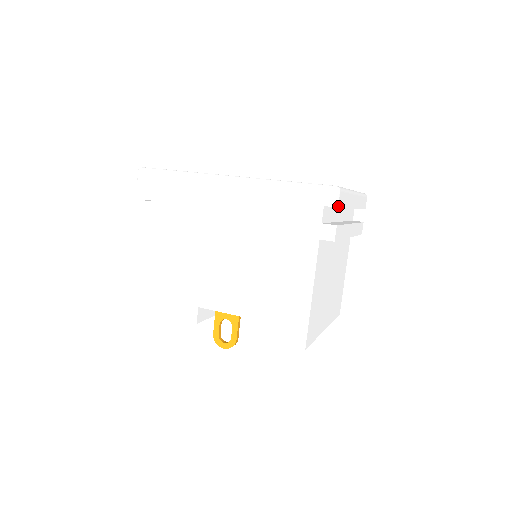
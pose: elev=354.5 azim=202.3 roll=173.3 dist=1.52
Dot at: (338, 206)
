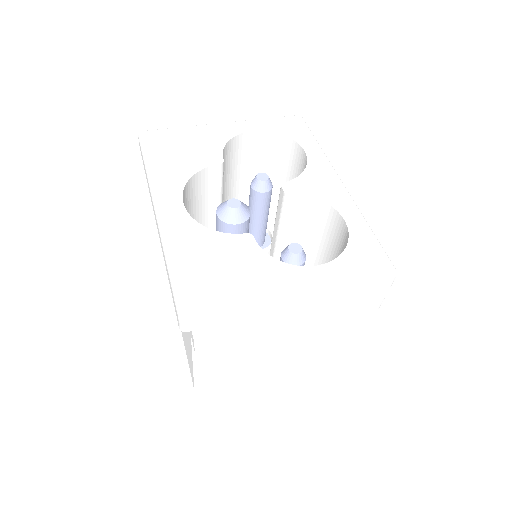
Dot at: (188, 330)
